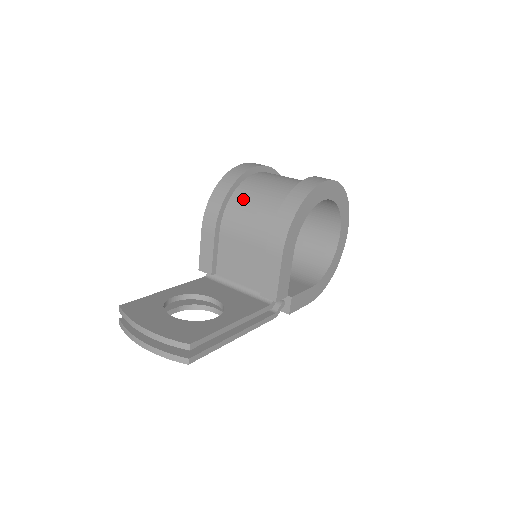
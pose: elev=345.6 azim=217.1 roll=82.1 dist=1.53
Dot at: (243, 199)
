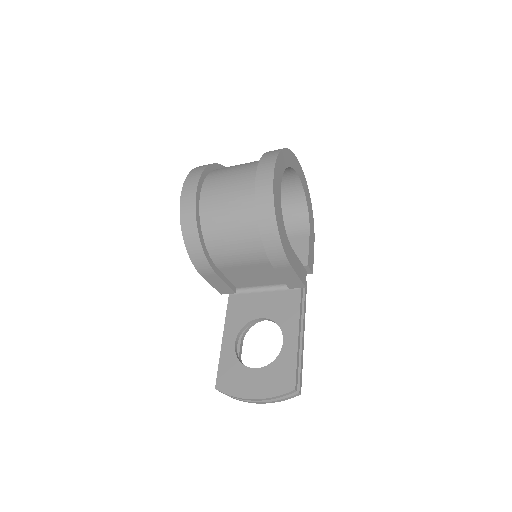
Dot at: (217, 238)
